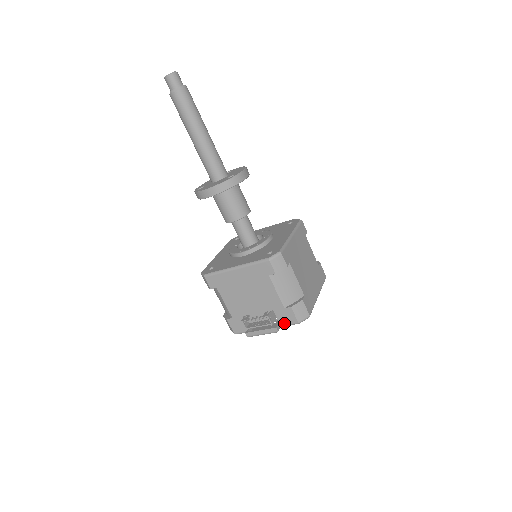
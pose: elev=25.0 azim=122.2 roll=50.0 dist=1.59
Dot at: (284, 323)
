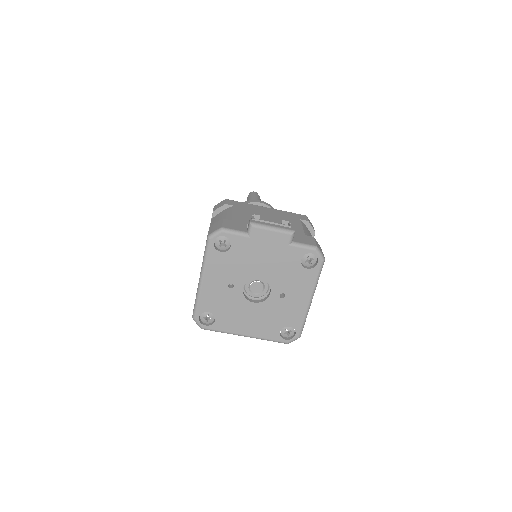
Dot at: (298, 241)
